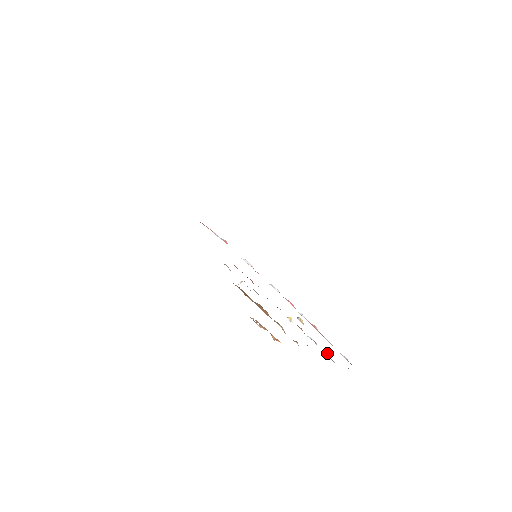
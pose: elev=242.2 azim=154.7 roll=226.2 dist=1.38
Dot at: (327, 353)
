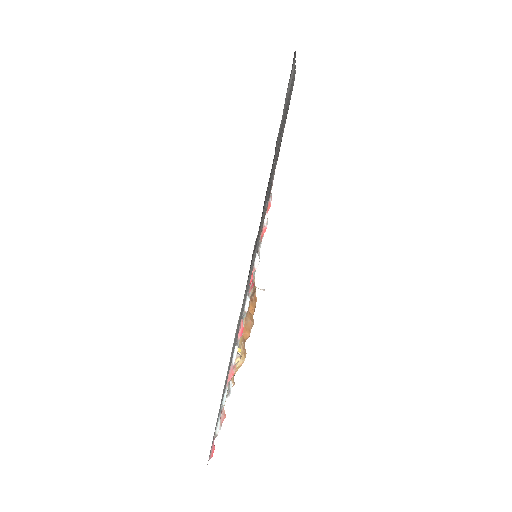
Dot at: occluded
